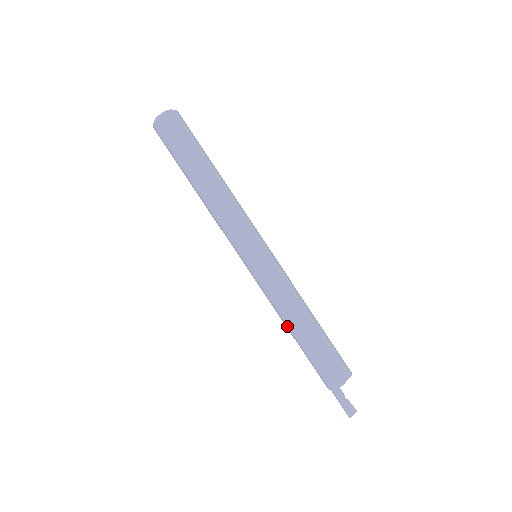
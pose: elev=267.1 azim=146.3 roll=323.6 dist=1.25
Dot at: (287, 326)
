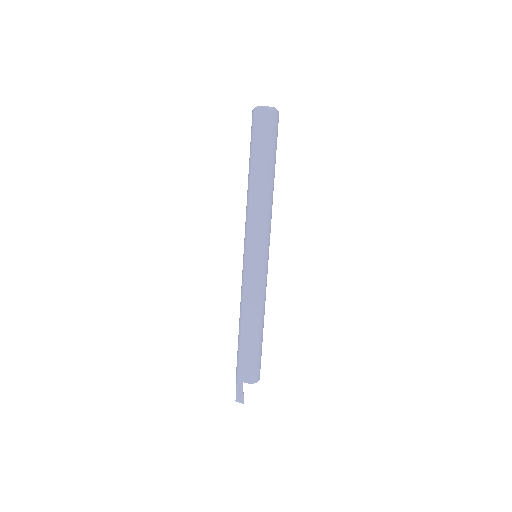
Dot at: occluded
